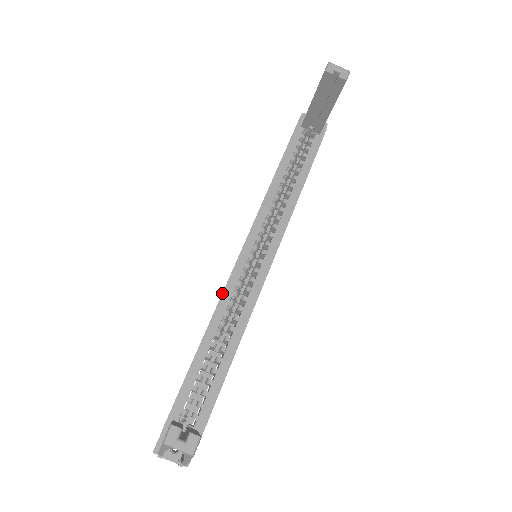
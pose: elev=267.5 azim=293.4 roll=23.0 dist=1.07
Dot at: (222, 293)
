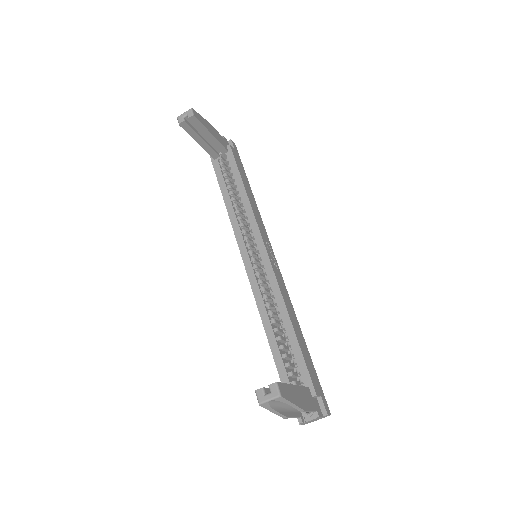
Dot at: (254, 296)
